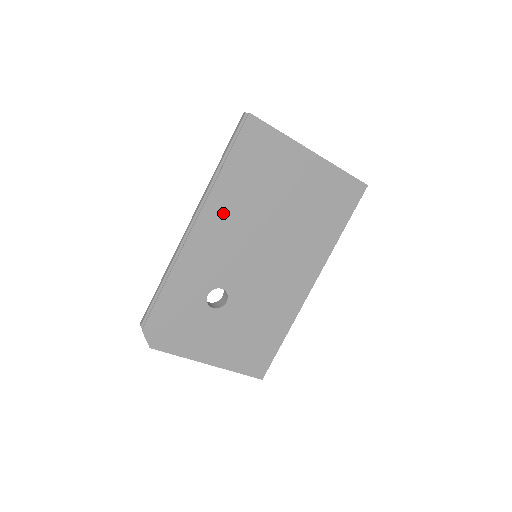
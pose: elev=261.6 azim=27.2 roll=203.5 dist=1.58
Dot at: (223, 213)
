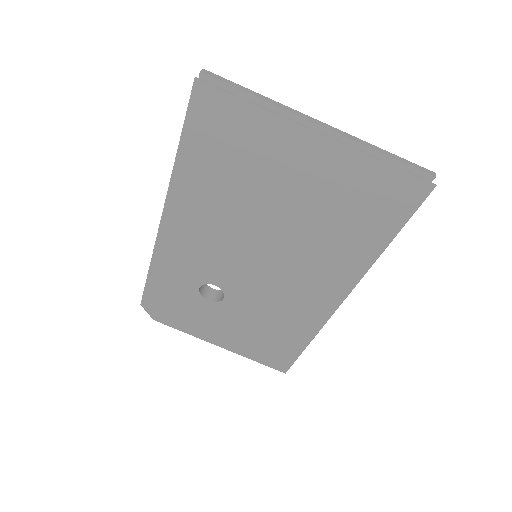
Dot at: (193, 208)
